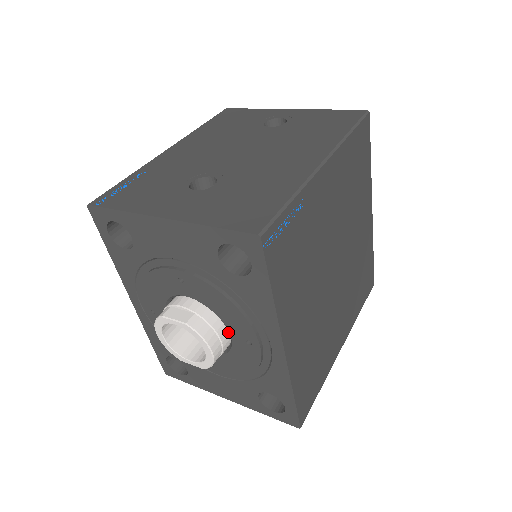
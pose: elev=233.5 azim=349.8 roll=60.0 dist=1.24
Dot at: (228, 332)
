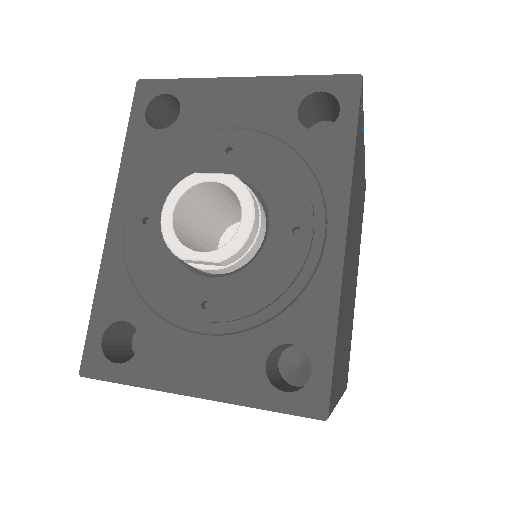
Dot at: (264, 226)
